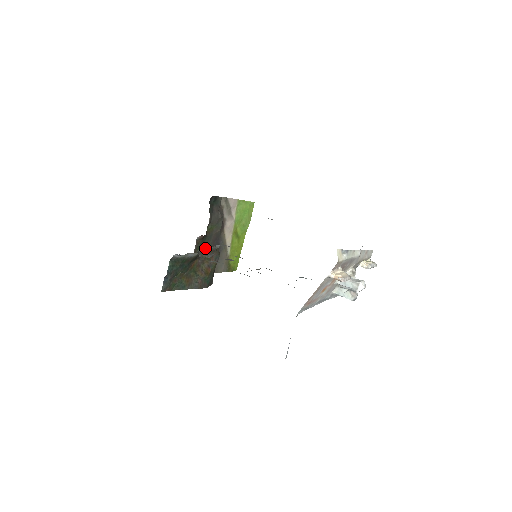
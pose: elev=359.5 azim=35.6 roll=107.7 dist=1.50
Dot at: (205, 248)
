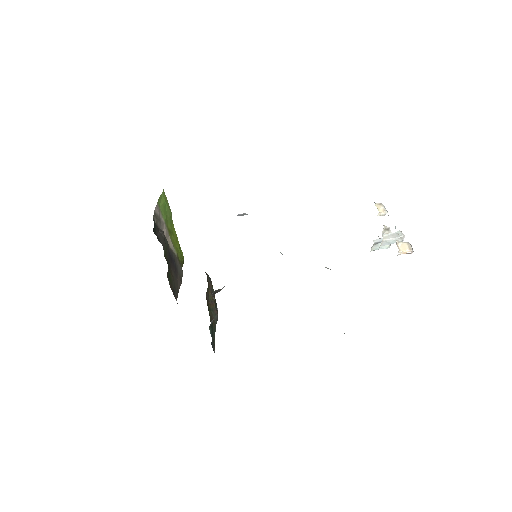
Dot at: (170, 273)
